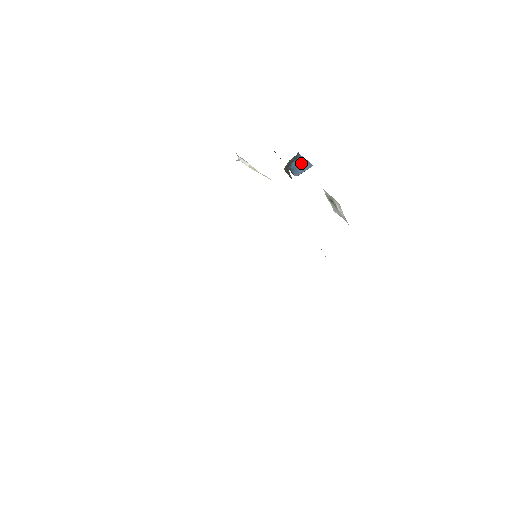
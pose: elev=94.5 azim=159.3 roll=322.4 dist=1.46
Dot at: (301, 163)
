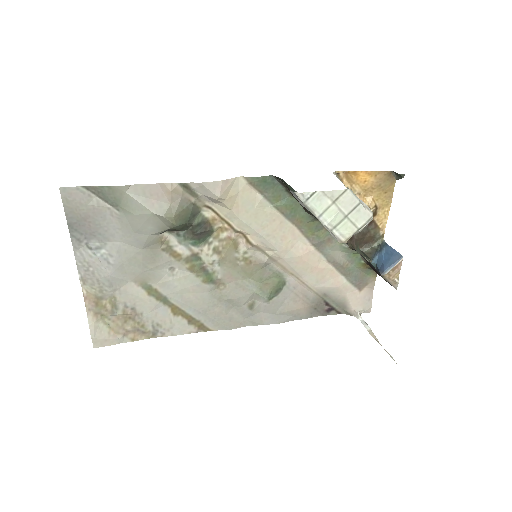
Dot at: (388, 255)
